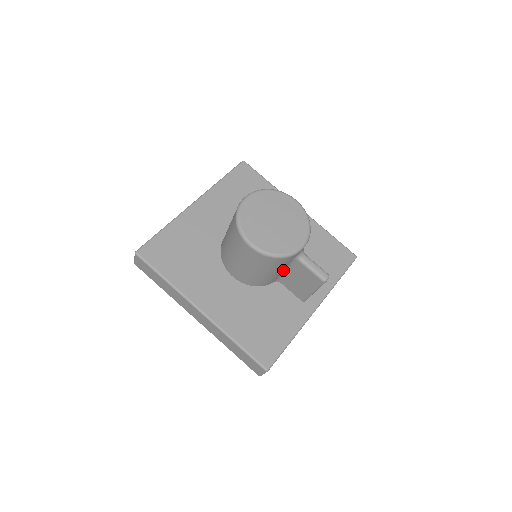
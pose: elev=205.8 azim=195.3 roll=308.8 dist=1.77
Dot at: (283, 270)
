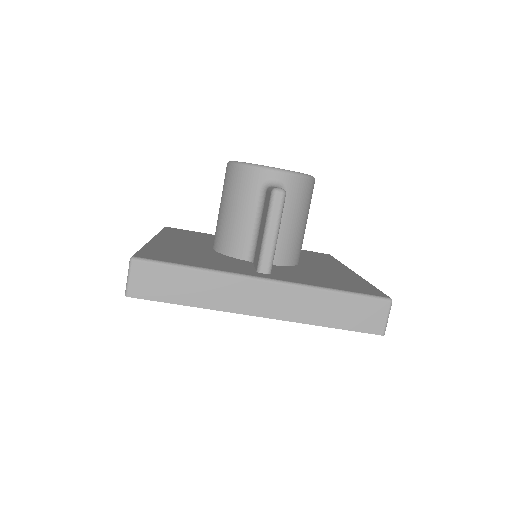
Dot at: (254, 221)
